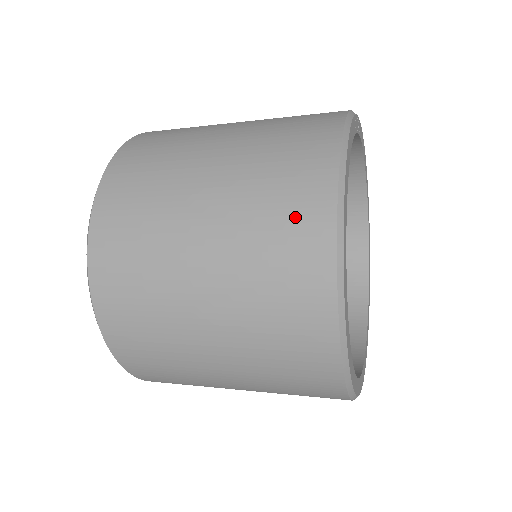
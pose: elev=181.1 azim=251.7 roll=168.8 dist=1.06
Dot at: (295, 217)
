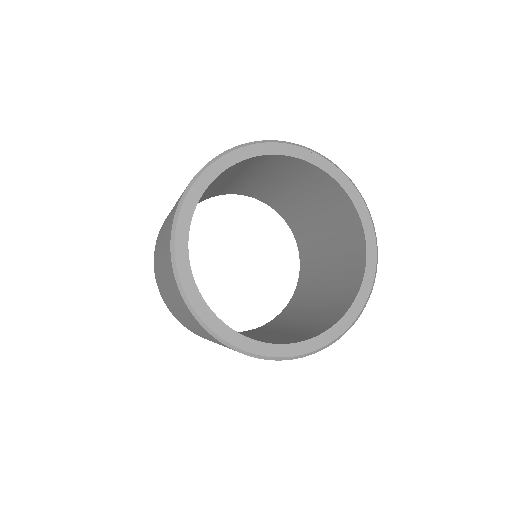
Dot at: occluded
